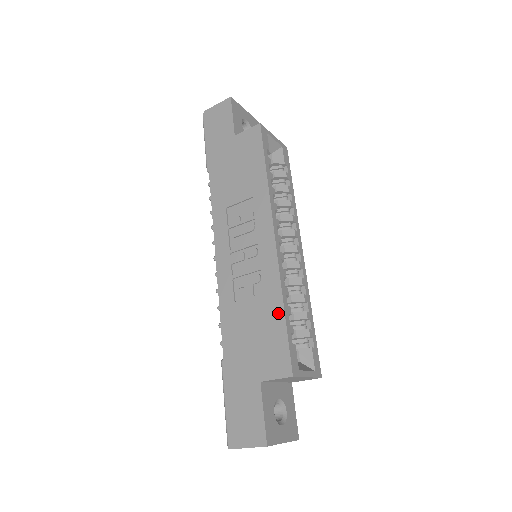
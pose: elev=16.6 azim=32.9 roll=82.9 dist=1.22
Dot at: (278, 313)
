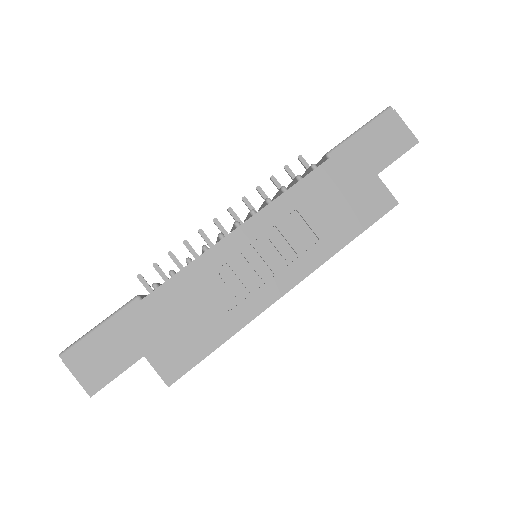
Dot at: (218, 338)
